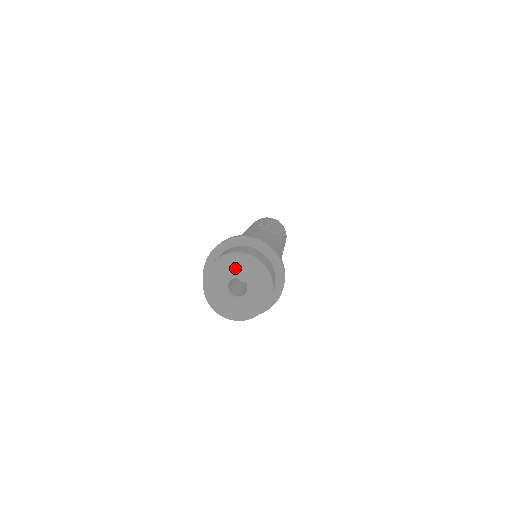
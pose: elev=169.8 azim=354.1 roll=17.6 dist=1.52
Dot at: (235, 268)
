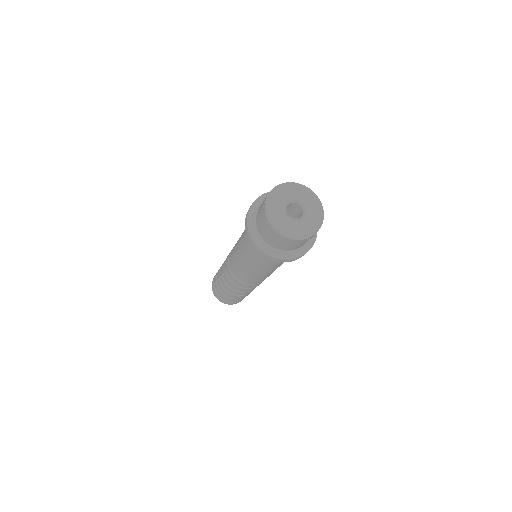
Dot at: (284, 196)
